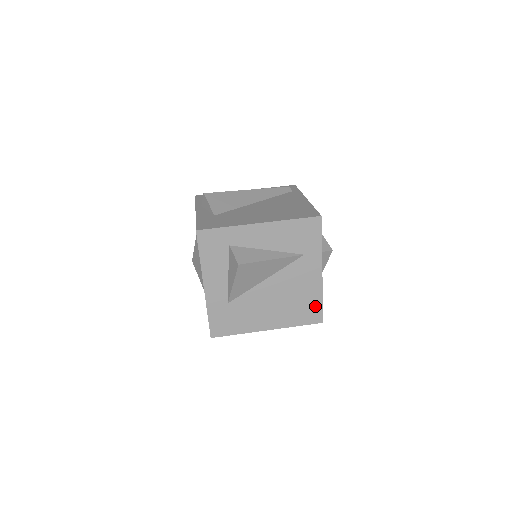
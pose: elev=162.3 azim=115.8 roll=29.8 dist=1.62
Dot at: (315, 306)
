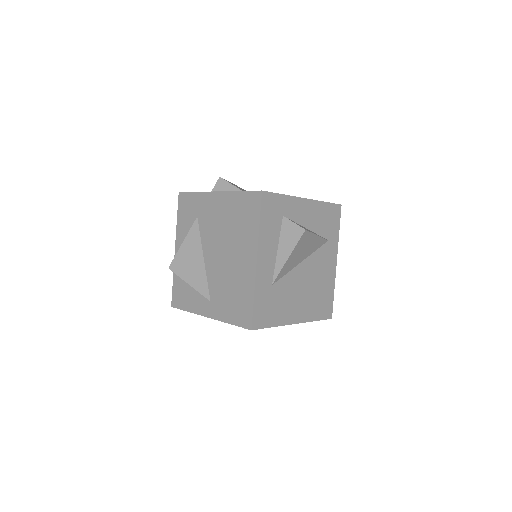
Dot at: (329, 299)
